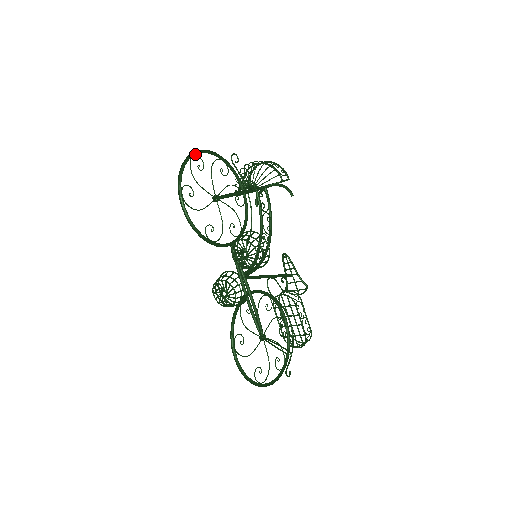
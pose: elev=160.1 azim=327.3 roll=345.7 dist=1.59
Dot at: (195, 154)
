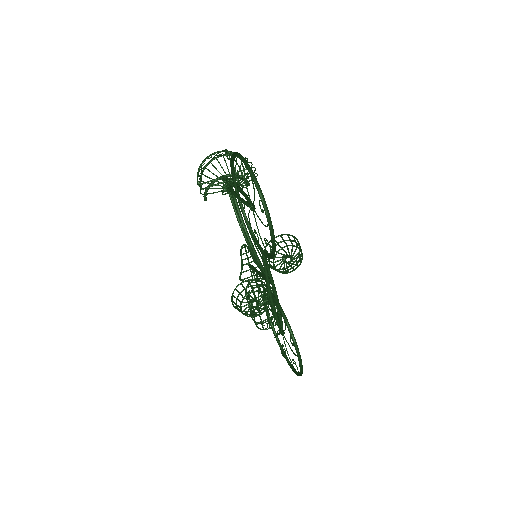
Dot at: (241, 160)
